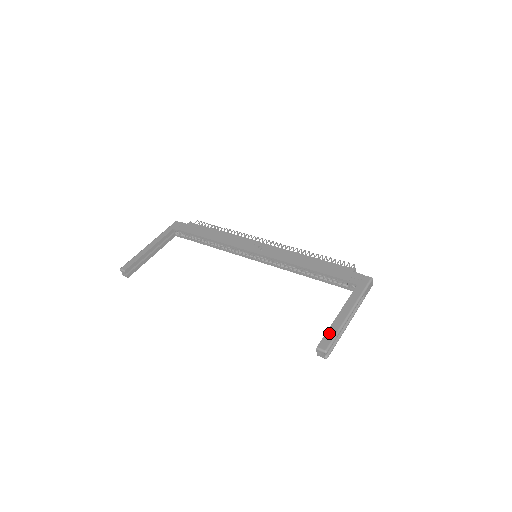
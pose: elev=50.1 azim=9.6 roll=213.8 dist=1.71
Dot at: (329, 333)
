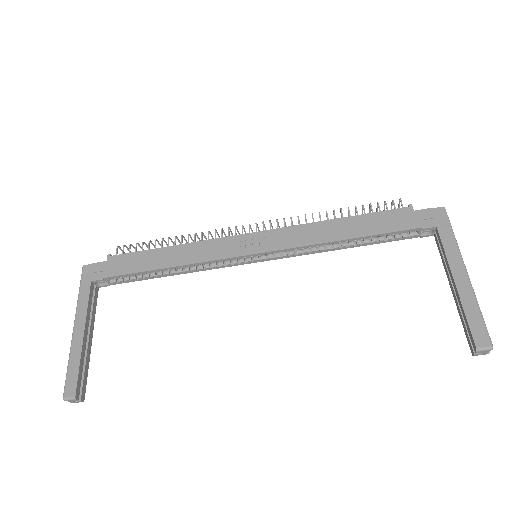
Dot at: (471, 318)
